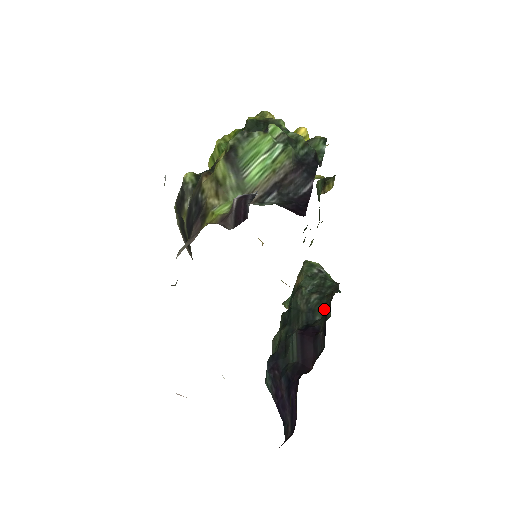
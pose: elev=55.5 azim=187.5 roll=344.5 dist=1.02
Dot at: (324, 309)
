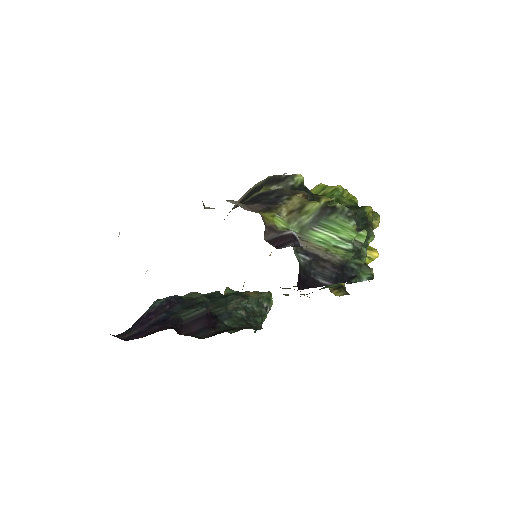
Dot at: (235, 325)
